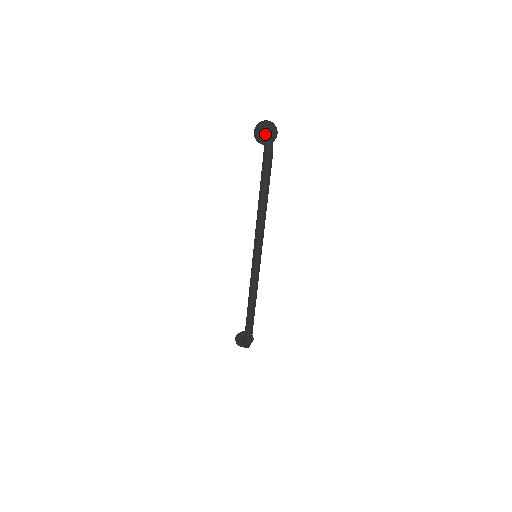
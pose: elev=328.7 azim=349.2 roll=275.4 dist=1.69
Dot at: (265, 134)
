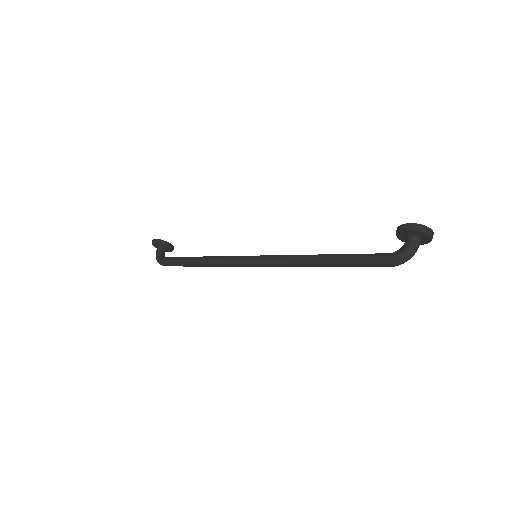
Dot at: (413, 248)
